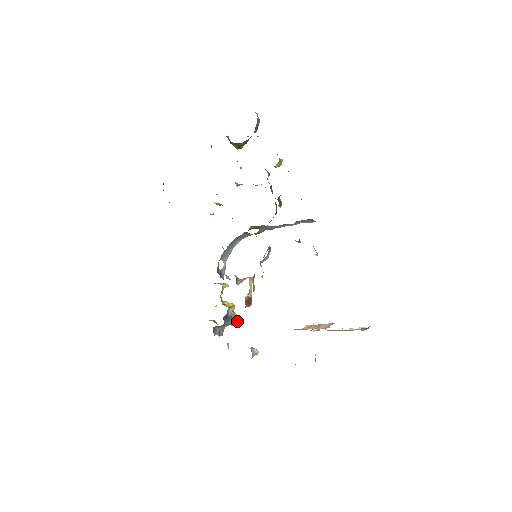
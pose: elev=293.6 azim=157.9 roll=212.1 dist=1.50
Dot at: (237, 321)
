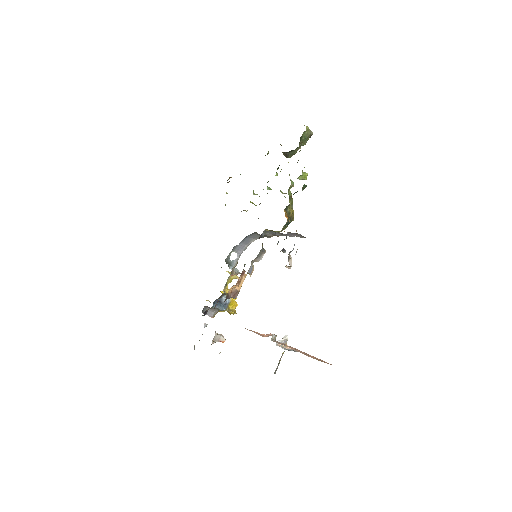
Dot at: (233, 311)
